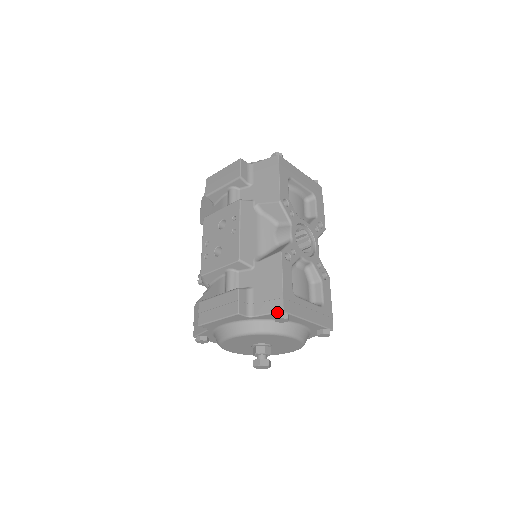
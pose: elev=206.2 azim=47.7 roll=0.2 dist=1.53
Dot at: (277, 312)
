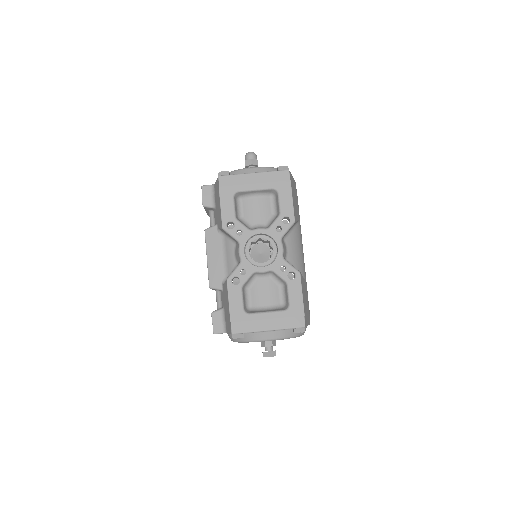
Dot at: occluded
